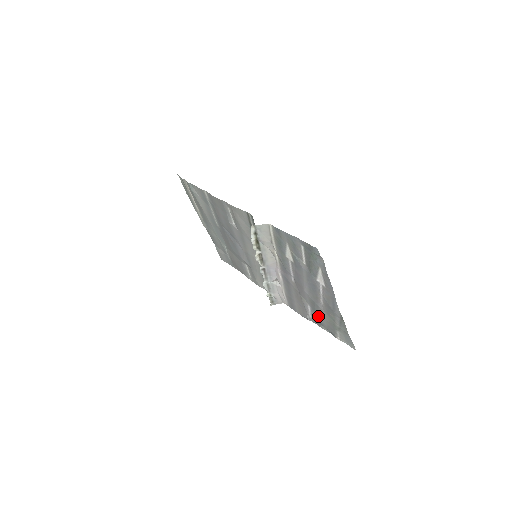
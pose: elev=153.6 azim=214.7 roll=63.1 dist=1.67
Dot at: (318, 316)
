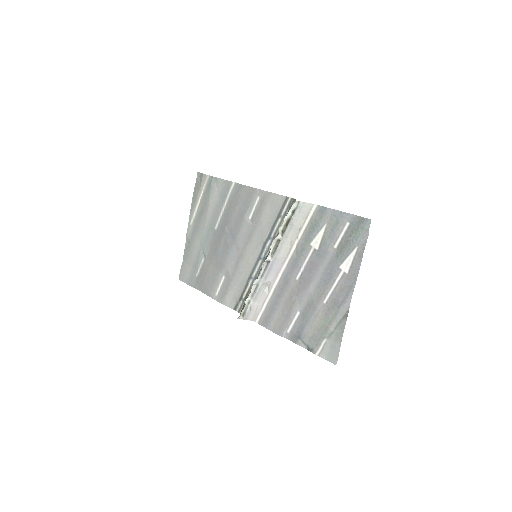
Dot at: (305, 324)
